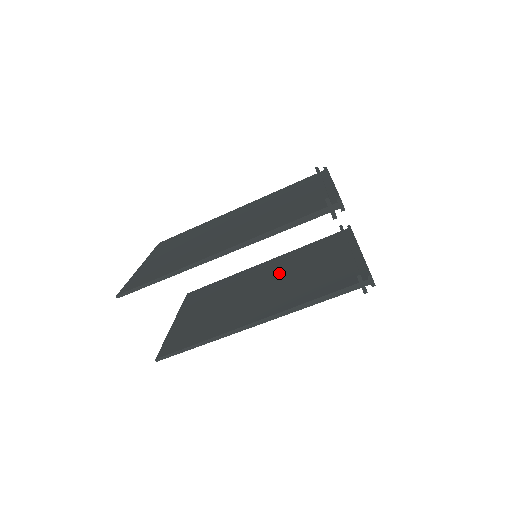
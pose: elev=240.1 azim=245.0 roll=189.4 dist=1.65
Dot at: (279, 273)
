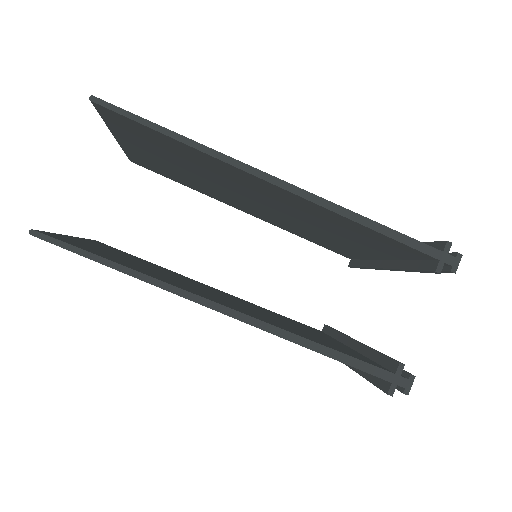
Dot at: occluded
